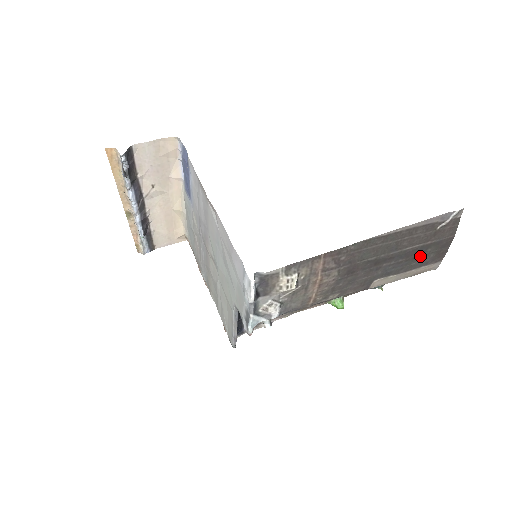
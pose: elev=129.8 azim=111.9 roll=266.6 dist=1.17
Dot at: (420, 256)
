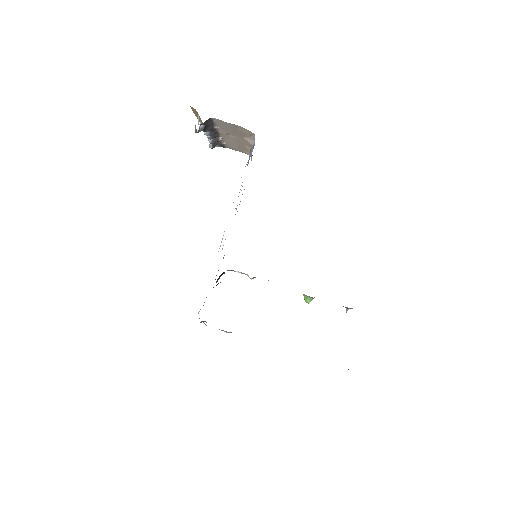
Dot at: occluded
